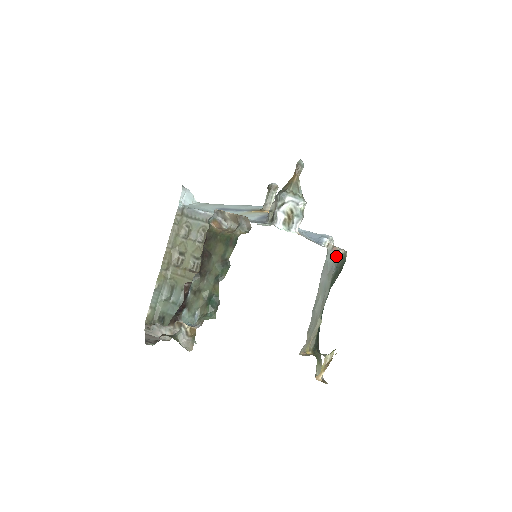
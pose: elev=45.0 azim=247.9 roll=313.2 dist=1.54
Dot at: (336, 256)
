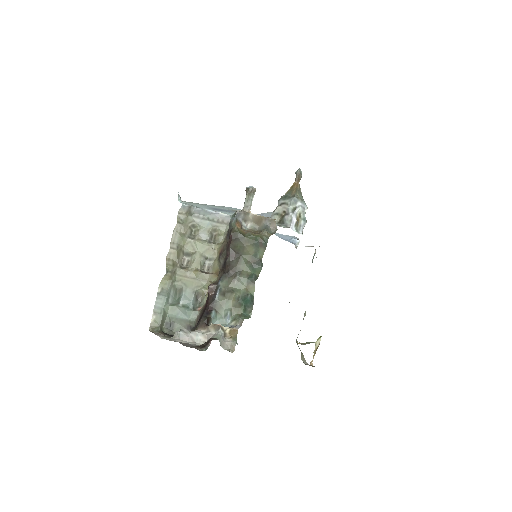
Dot at: occluded
